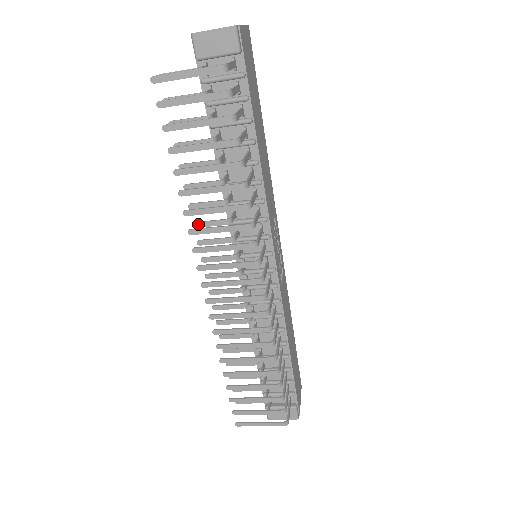
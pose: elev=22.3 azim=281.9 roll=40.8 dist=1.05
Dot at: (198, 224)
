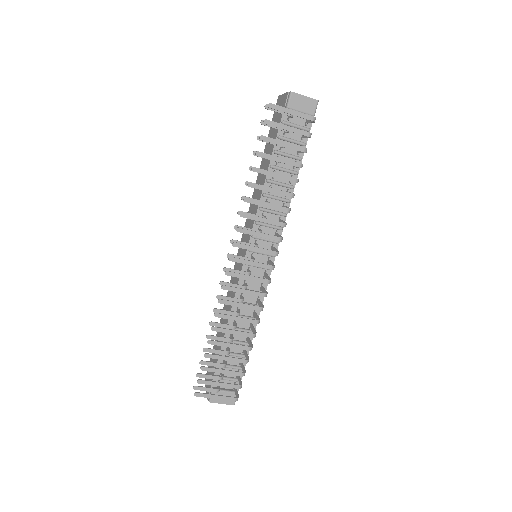
Dot at: occluded
